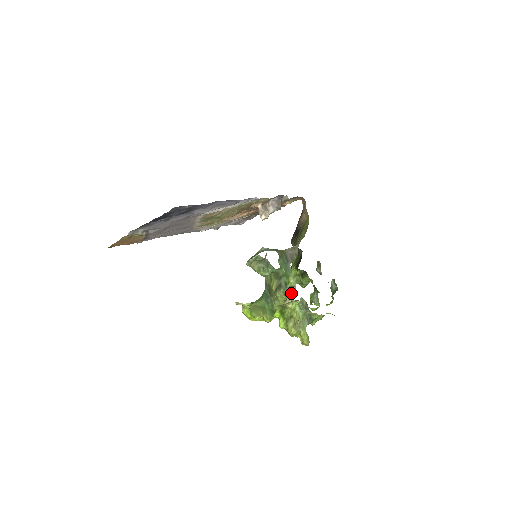
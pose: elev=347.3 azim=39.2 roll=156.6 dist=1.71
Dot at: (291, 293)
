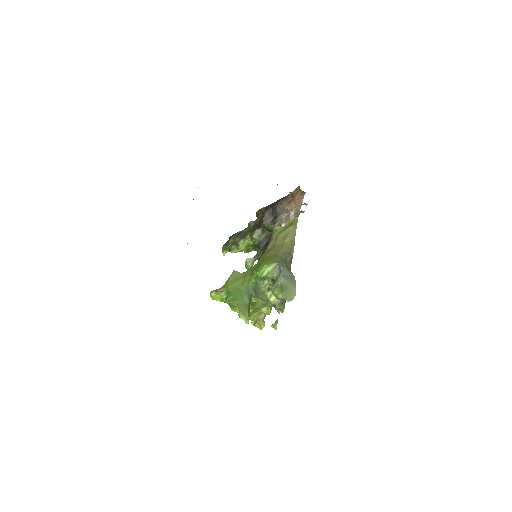
Dot at: (228, 251)
